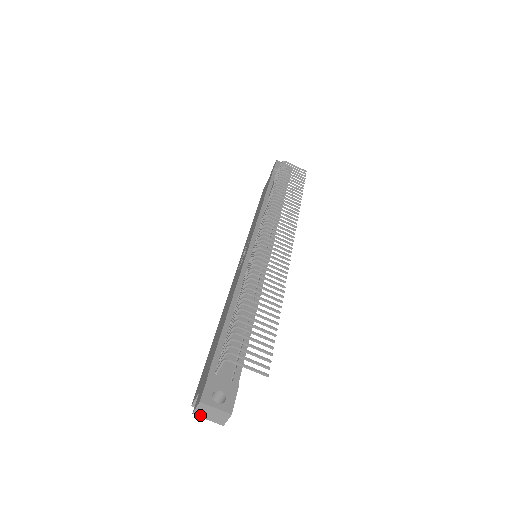
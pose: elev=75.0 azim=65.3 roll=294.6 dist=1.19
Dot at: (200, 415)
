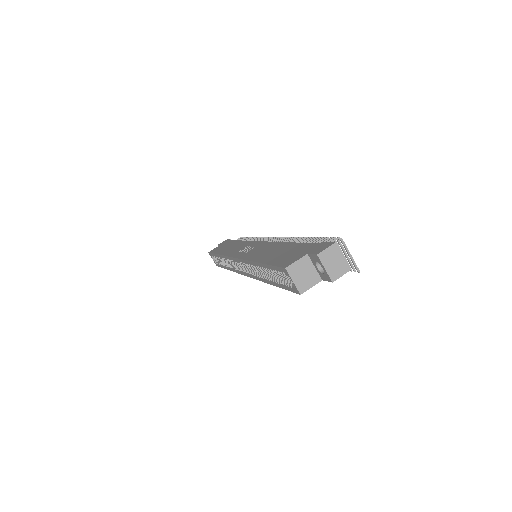
Dot at: (323, 259)
